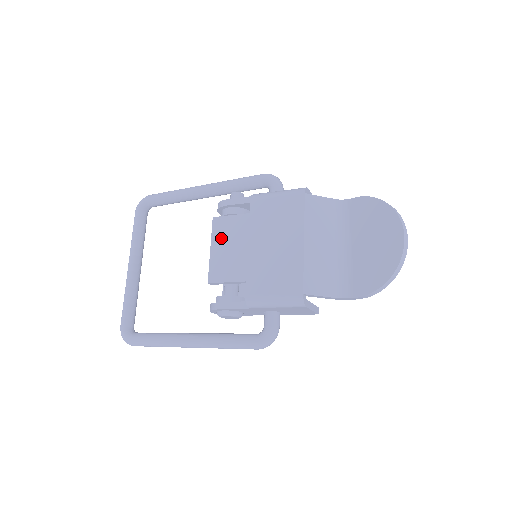
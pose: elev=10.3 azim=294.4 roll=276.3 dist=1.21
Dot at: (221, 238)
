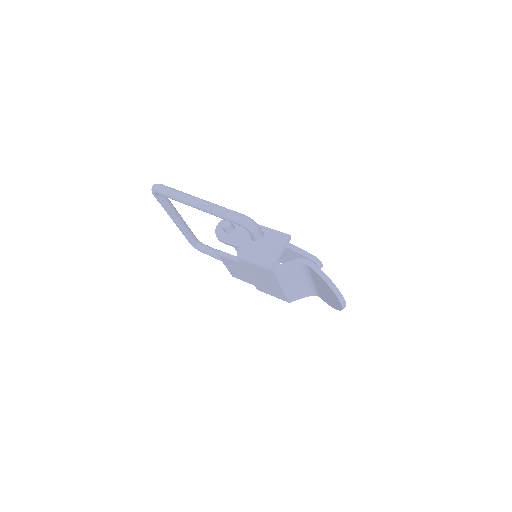
Dot at: (229, 265)
